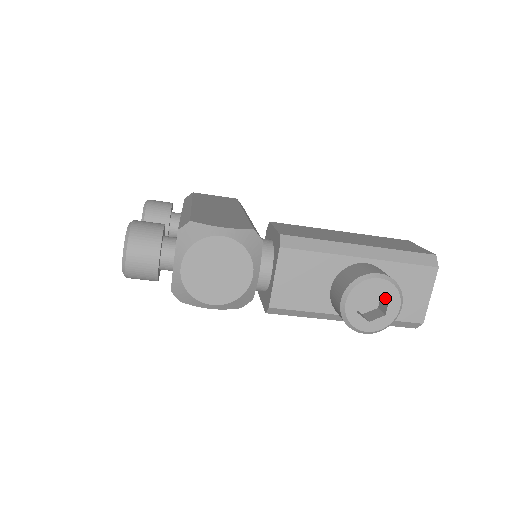
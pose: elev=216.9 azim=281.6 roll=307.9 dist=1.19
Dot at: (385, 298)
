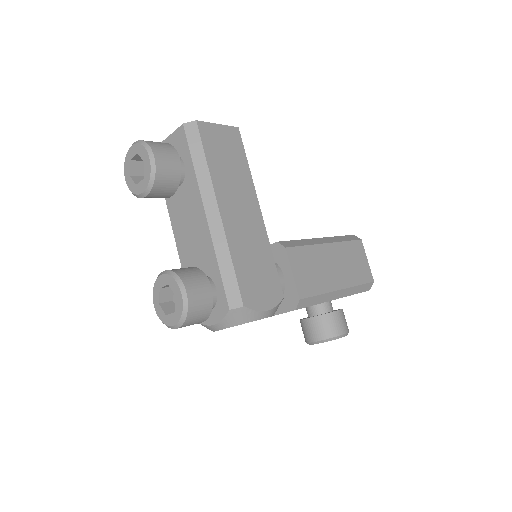
Dot at: occluded
